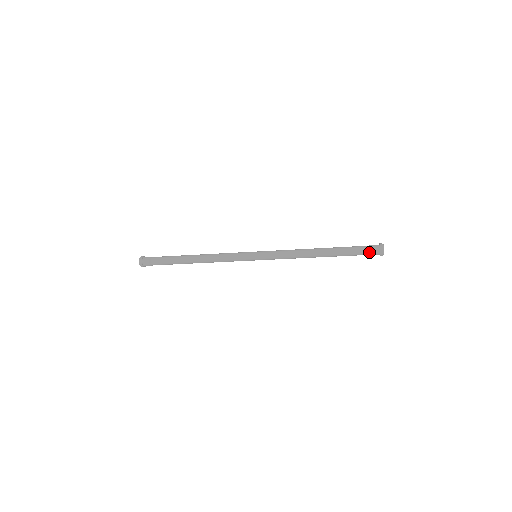
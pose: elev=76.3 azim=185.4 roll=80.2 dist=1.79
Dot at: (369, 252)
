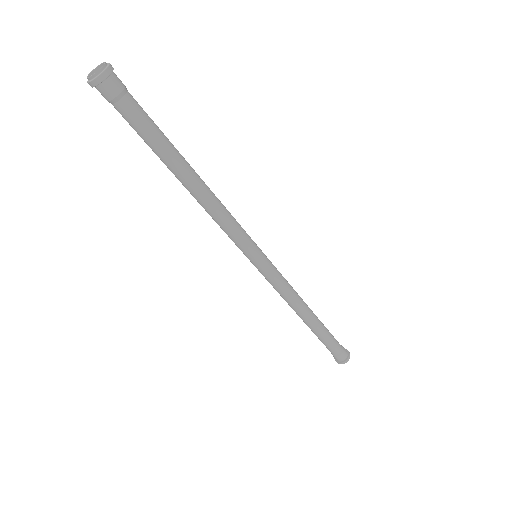
Dot at: (340, 352)
